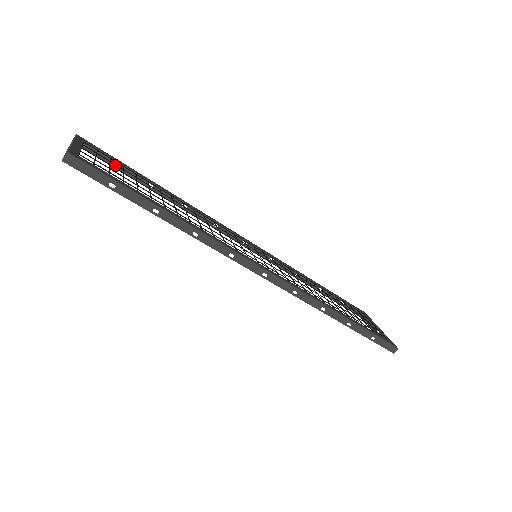
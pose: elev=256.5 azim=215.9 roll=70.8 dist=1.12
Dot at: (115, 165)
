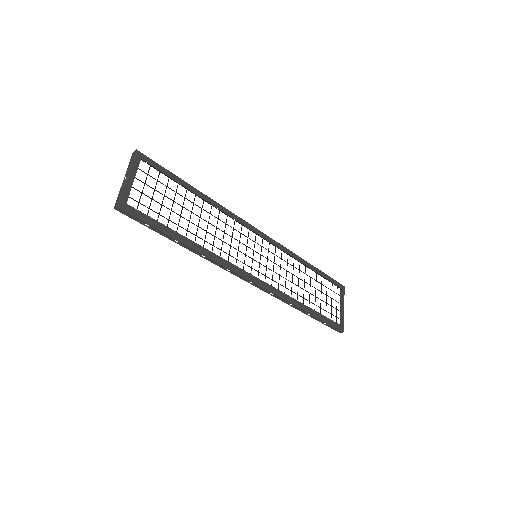
Dot at: (164, 171)
